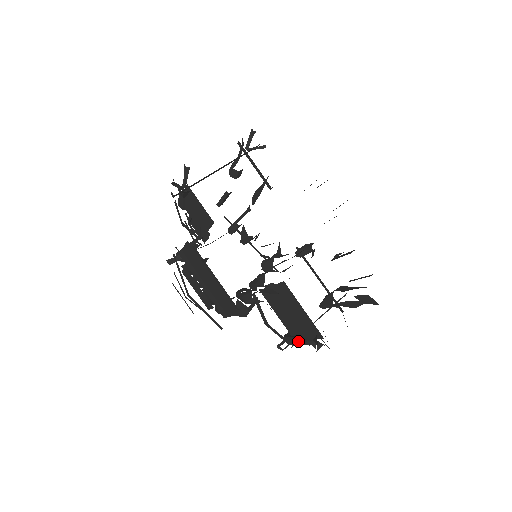
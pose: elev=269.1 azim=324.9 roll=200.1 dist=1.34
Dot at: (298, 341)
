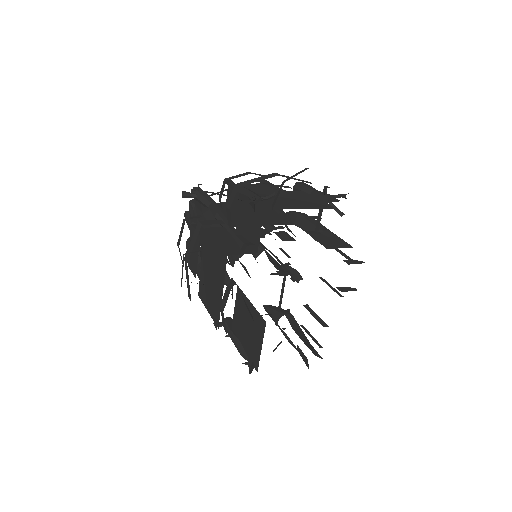
Dot at: (235, 342)
